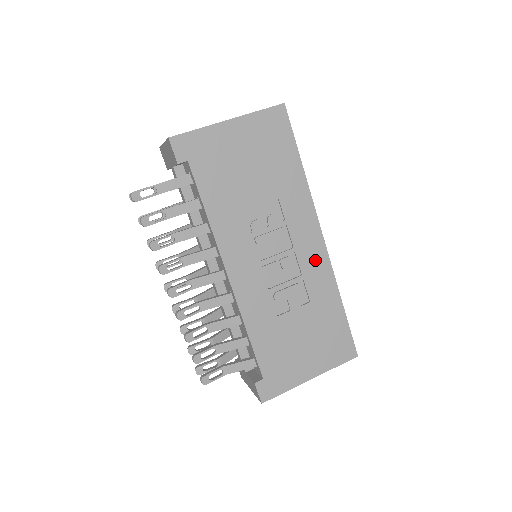
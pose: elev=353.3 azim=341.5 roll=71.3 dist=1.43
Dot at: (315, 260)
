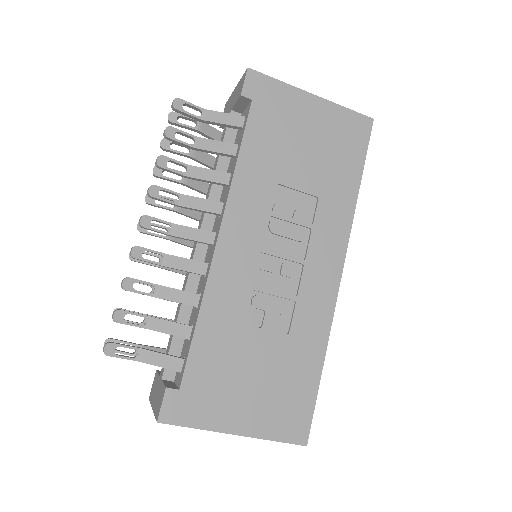
Dot at: (320, 291)
